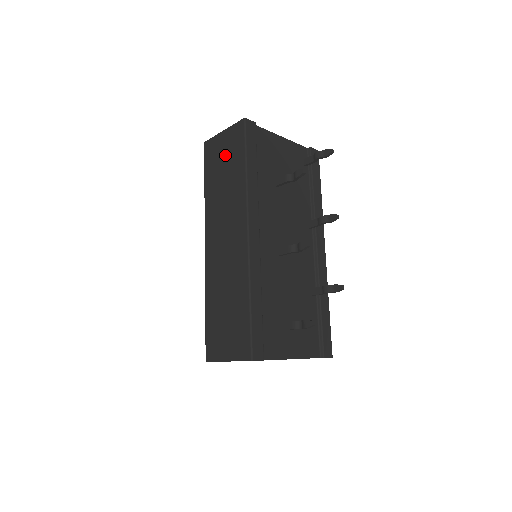
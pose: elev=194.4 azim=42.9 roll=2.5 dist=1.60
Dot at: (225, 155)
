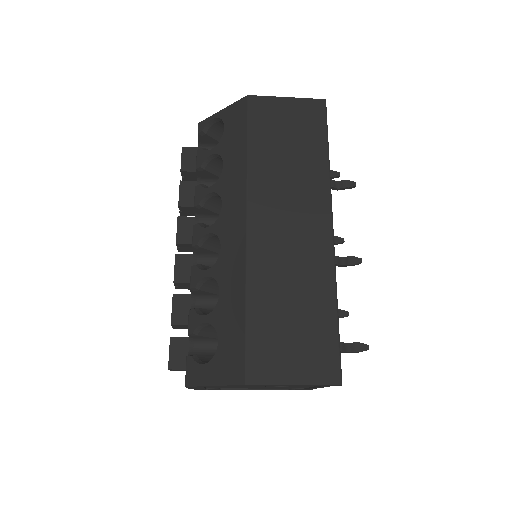
Dot at: (291, 126)
